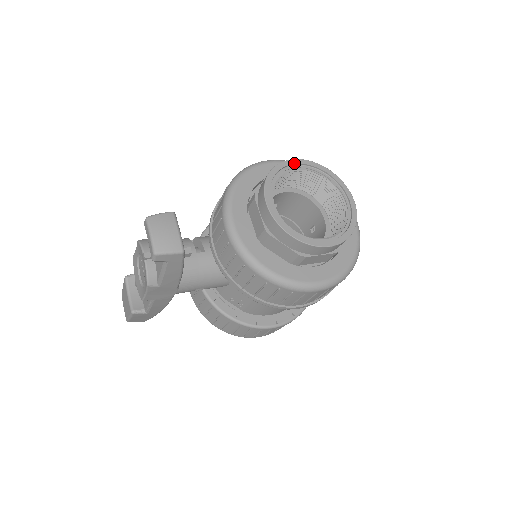
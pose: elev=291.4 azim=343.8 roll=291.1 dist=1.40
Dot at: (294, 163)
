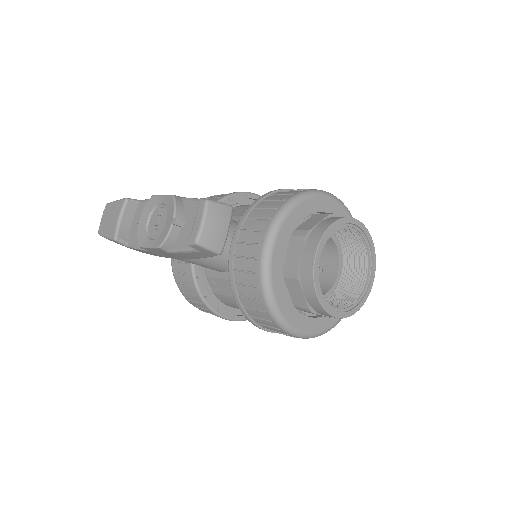
Dot at: (354, 223)
